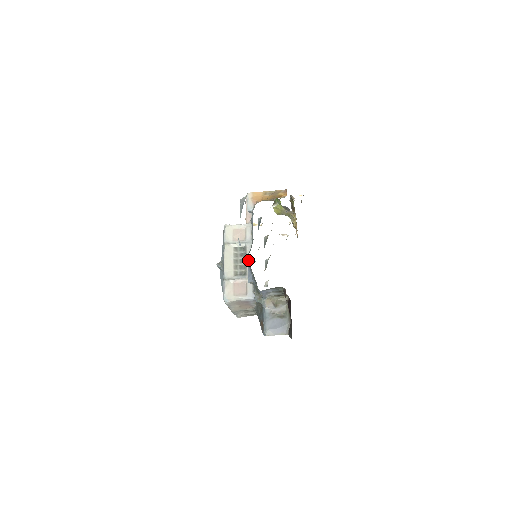
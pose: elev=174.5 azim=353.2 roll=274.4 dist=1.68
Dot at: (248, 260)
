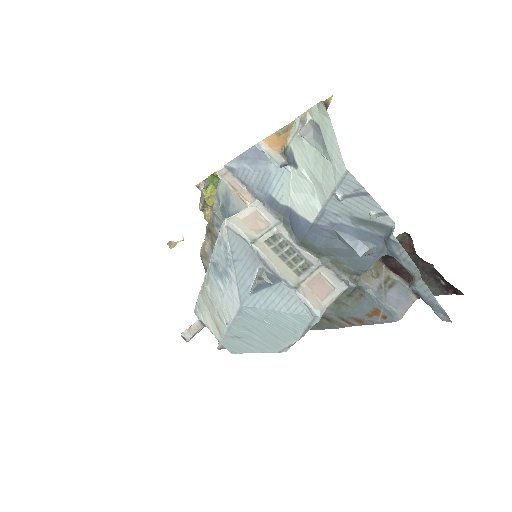
Dot at: (298, 245)
